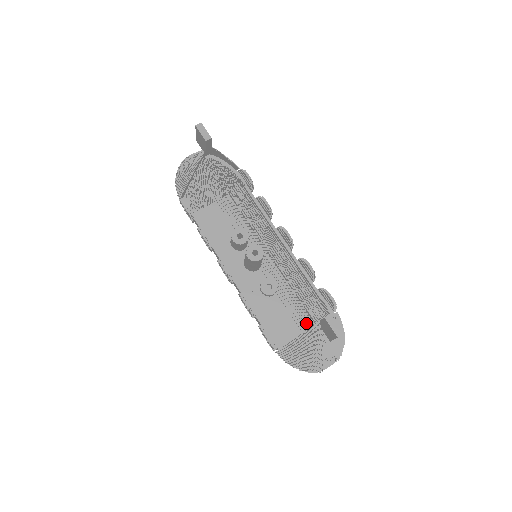
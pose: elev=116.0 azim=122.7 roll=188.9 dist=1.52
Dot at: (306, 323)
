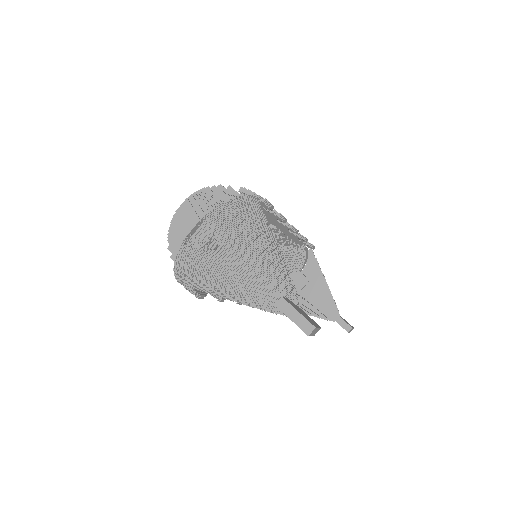
Dot at: occluded
